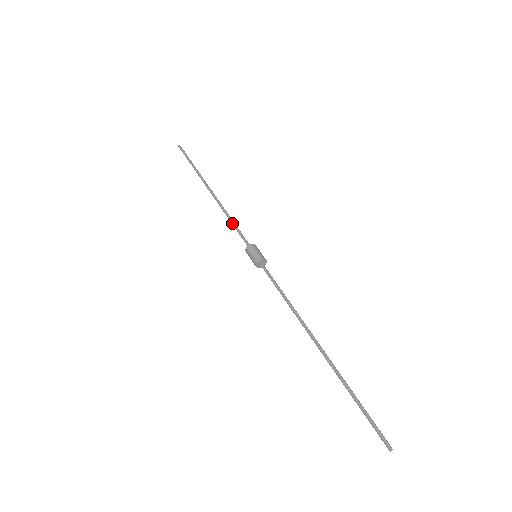
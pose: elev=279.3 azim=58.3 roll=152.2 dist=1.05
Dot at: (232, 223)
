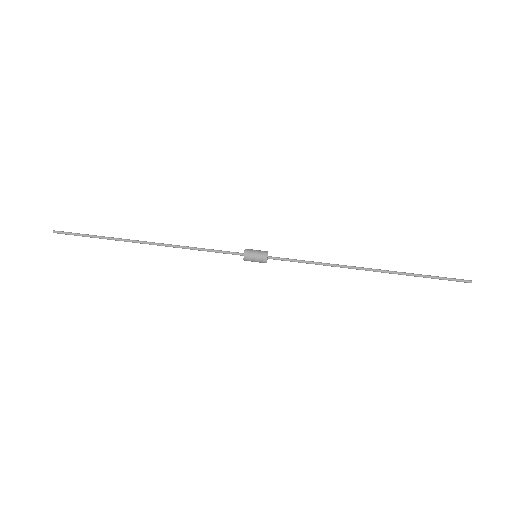
Dot at: occluded
